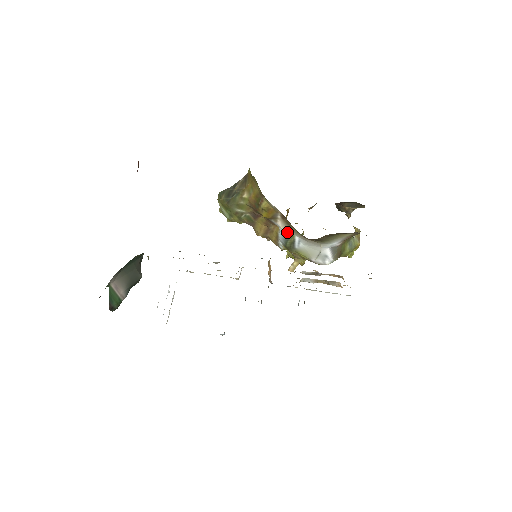
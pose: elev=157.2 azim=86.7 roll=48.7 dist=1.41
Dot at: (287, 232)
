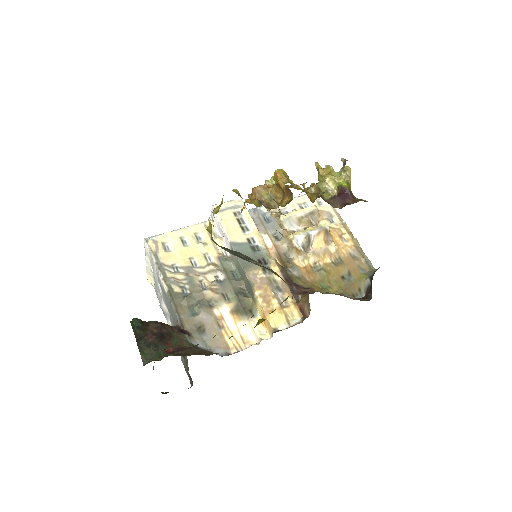
Dot at: occluded
